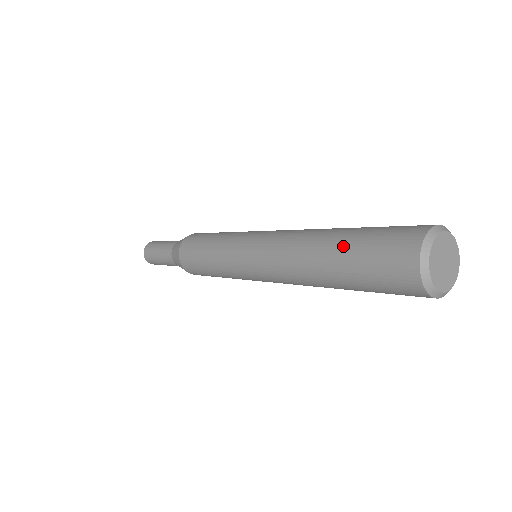
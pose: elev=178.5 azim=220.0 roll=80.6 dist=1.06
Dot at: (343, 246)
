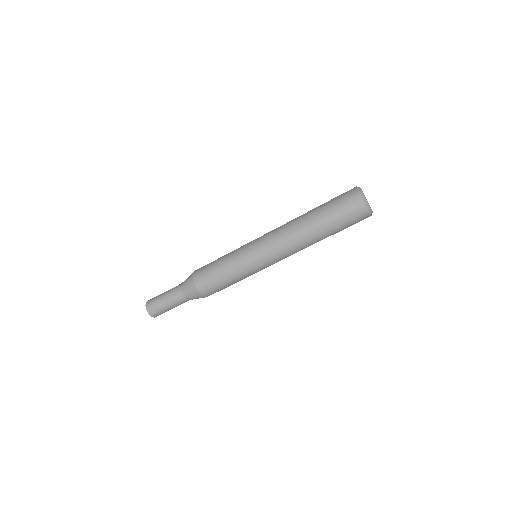
Dot at: occluded
